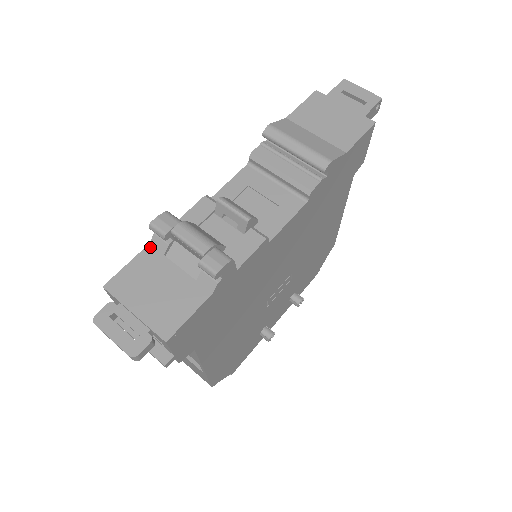
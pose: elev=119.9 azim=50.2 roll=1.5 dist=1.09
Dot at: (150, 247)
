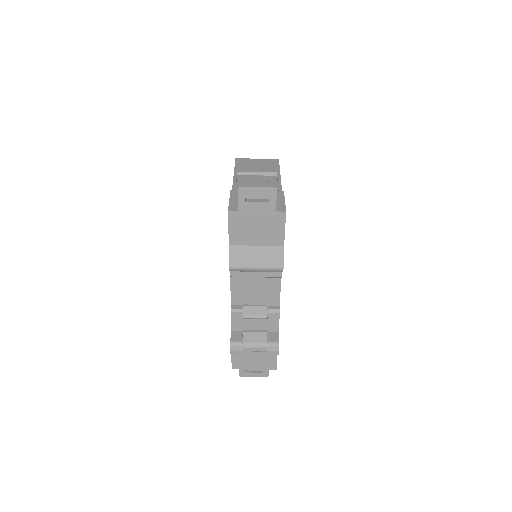
Dot at: occluded
